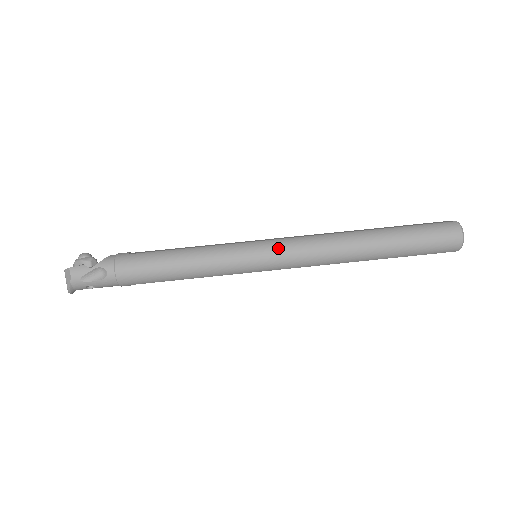
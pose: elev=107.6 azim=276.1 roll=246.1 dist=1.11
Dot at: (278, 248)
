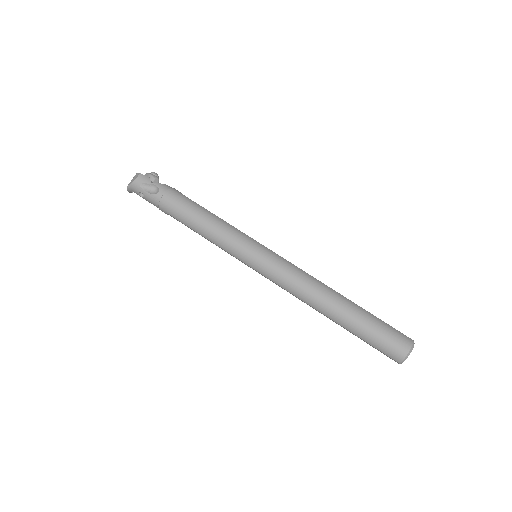
Dot at: (273, 259)
